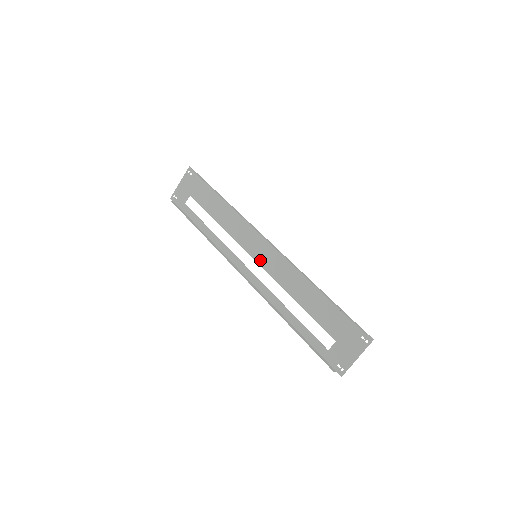
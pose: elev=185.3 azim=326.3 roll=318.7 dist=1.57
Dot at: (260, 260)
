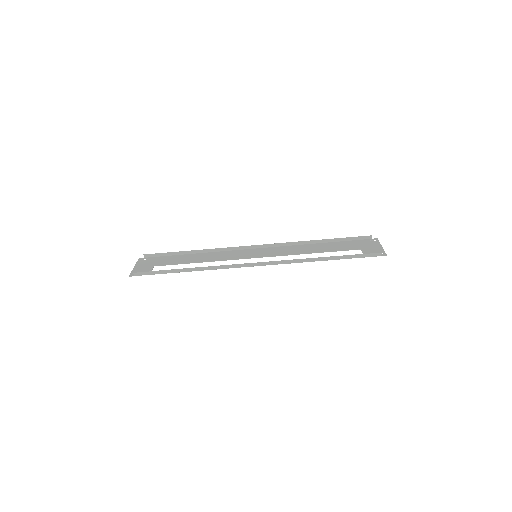
Dot at: (262, 256)
